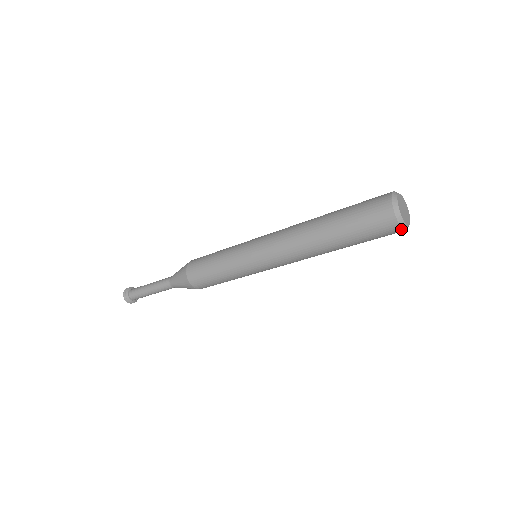
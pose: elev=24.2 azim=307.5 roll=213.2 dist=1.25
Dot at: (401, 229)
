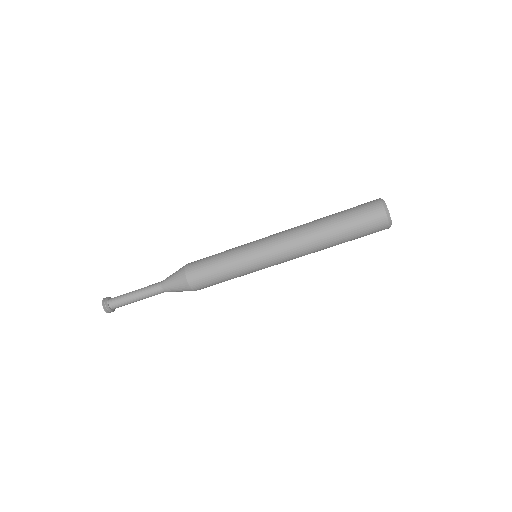
Dot at: (386, 217)
